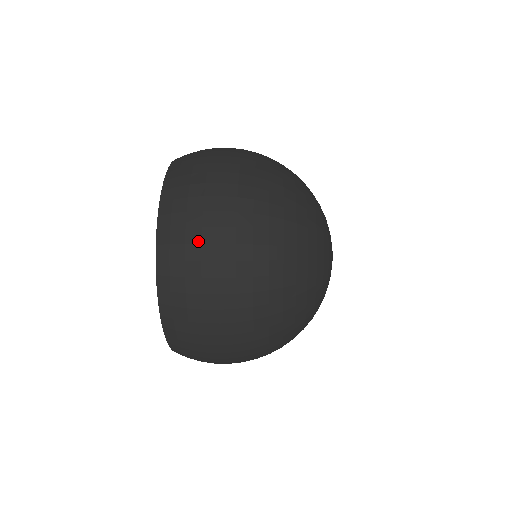
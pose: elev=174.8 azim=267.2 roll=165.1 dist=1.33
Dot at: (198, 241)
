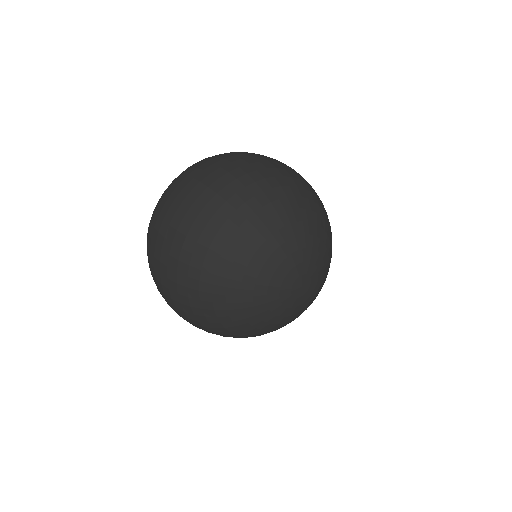
Dot at: (161, 294)
